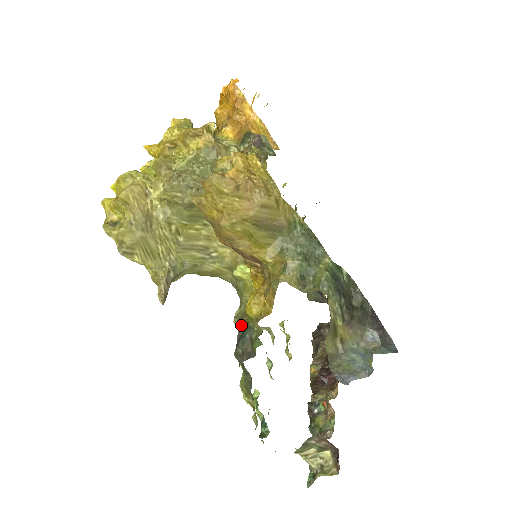
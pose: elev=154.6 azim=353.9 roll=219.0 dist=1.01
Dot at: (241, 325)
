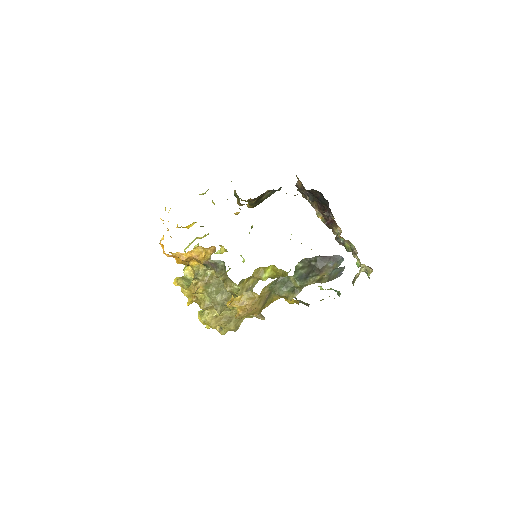
Dot at: occluded
